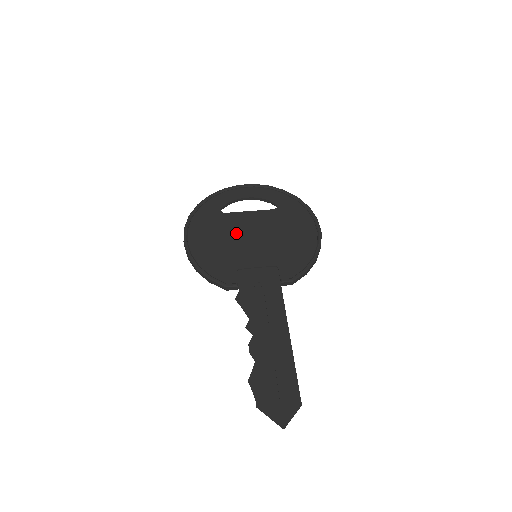
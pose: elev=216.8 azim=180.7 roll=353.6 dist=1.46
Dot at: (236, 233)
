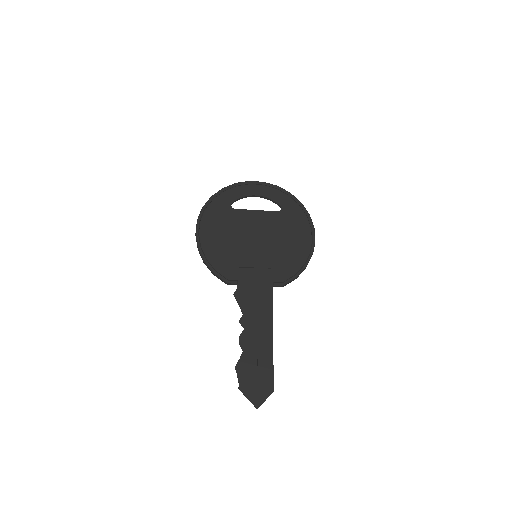
Dot at: (242, 231)
